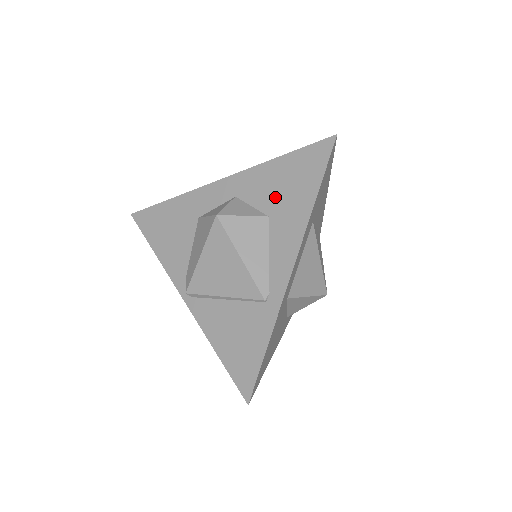
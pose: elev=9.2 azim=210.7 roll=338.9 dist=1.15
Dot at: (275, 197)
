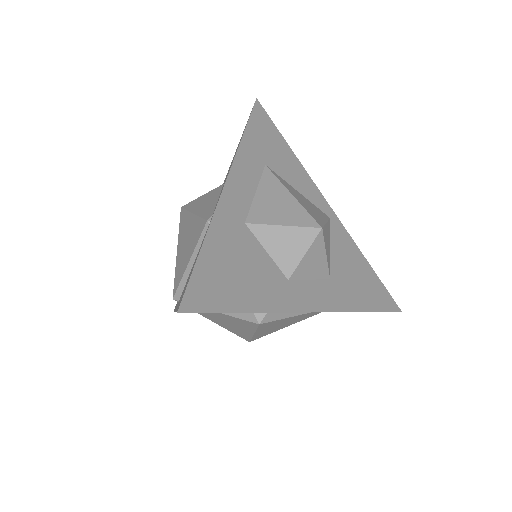
Dot at: occluded
